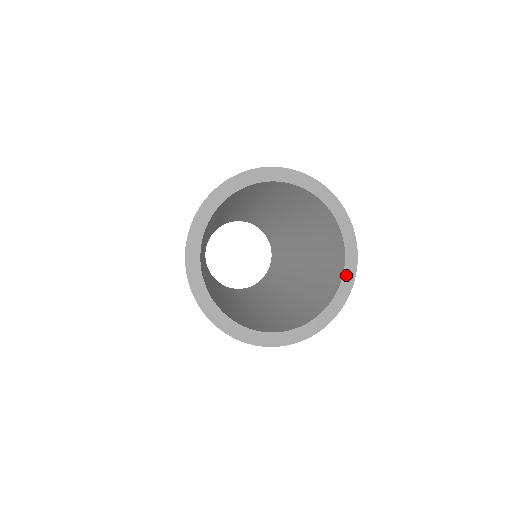
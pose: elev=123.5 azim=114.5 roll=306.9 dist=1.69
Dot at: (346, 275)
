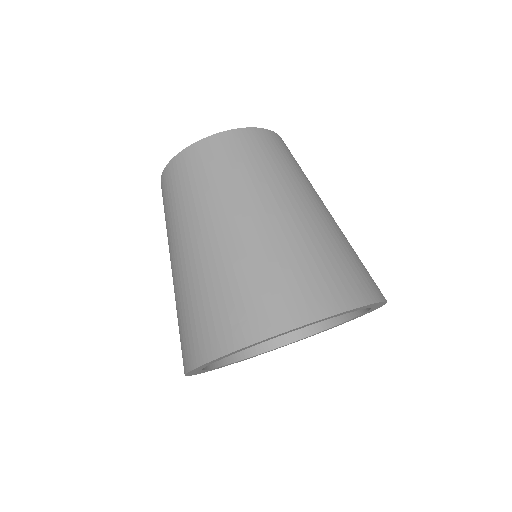
Dot at: occluded
